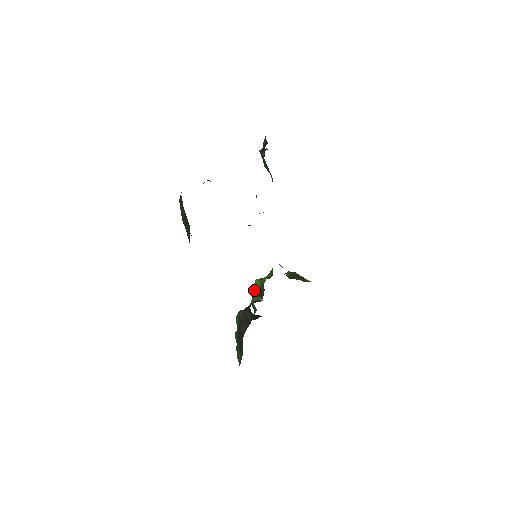
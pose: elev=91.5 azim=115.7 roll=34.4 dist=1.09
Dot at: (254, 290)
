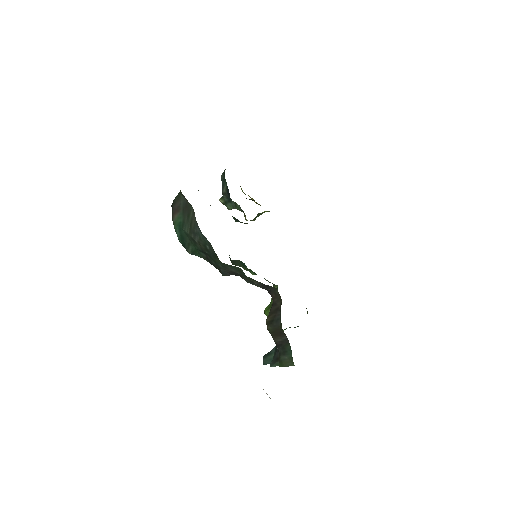
Dot at: (268, 308)
